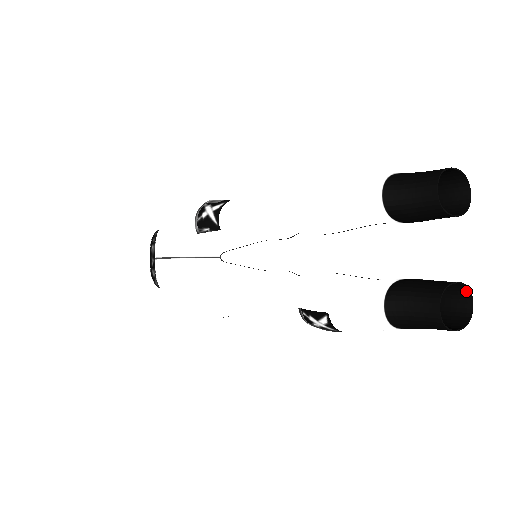
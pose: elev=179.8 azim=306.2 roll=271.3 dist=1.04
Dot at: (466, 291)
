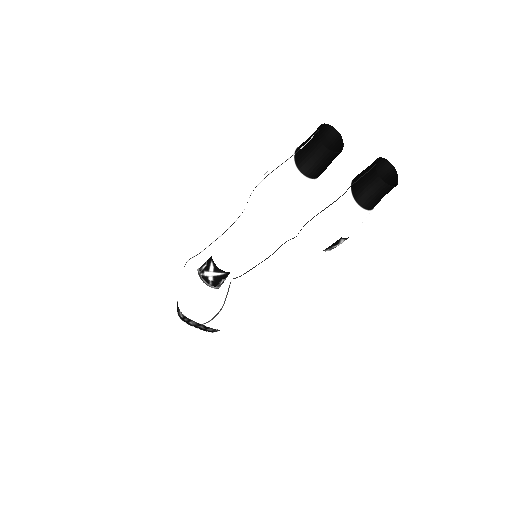
Dot at: (378, 160)
